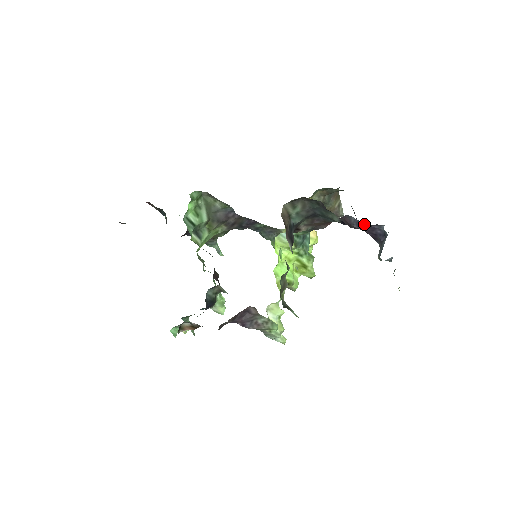
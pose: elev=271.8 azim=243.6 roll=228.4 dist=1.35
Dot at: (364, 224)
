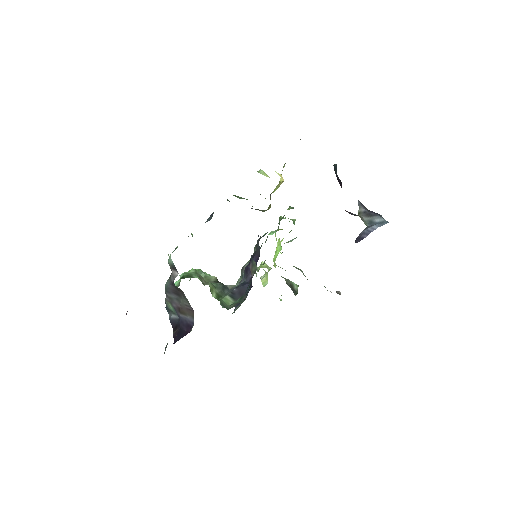
Dot at: occluded
